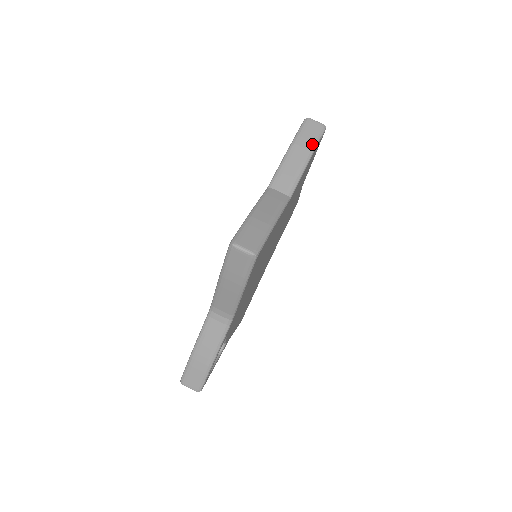
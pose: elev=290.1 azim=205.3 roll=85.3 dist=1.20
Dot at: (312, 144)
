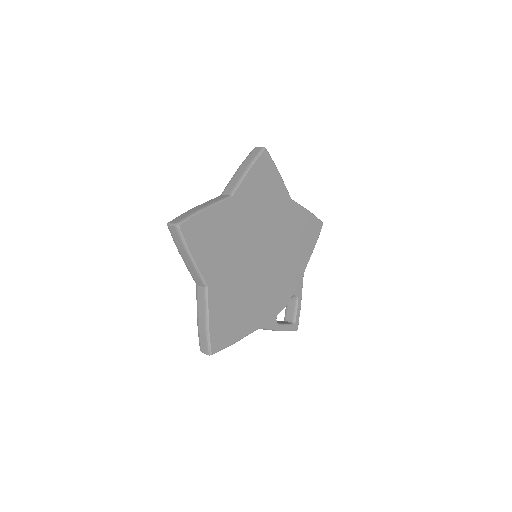
Dot at: (183, 247)
